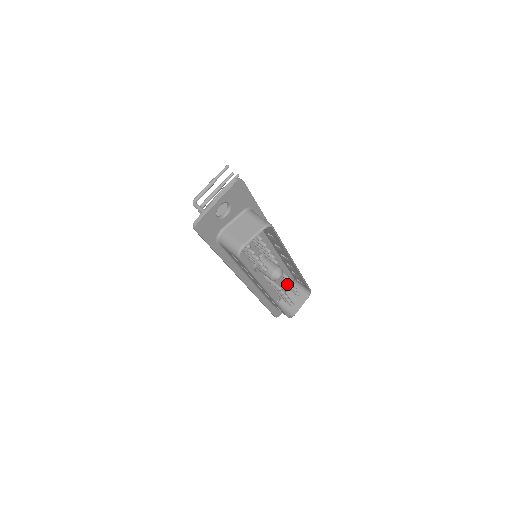
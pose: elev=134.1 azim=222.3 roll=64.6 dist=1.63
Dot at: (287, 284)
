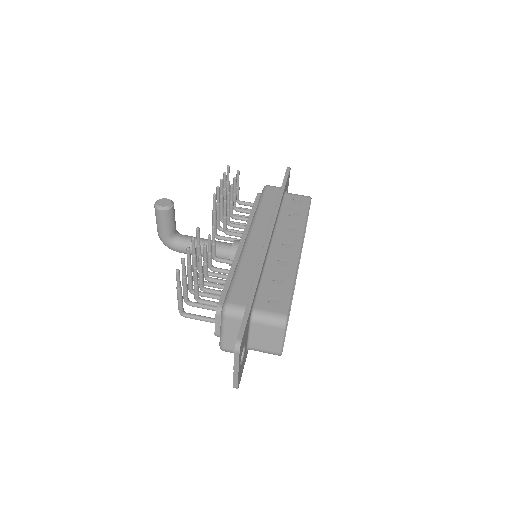
Dot at: occluded
